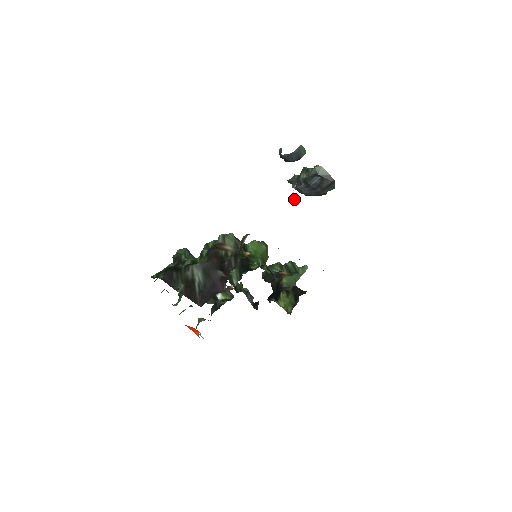
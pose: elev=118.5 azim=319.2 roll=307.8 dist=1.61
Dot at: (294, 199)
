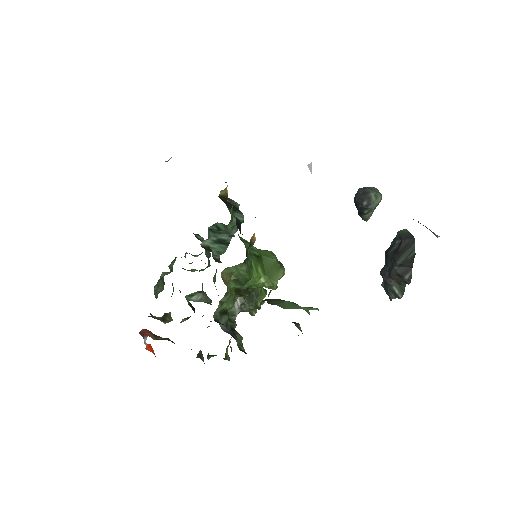
Dot at: (309, 167)
